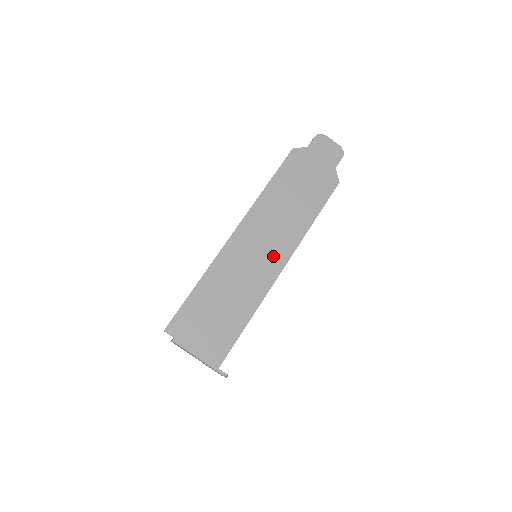
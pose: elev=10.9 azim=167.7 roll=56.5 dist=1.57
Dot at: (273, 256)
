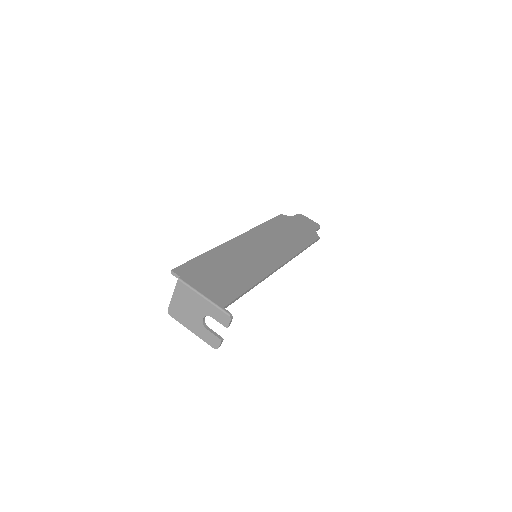
Dot at: (271, 257)
